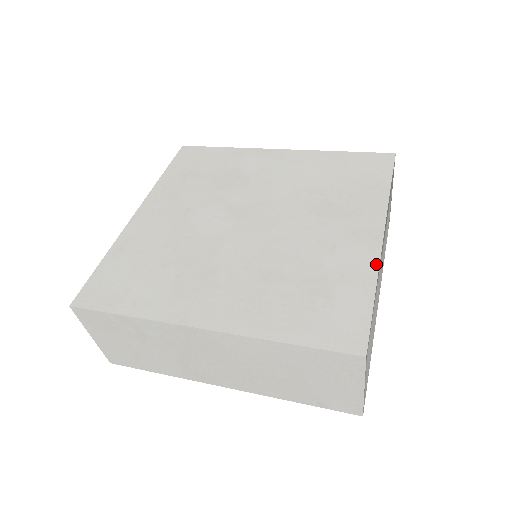
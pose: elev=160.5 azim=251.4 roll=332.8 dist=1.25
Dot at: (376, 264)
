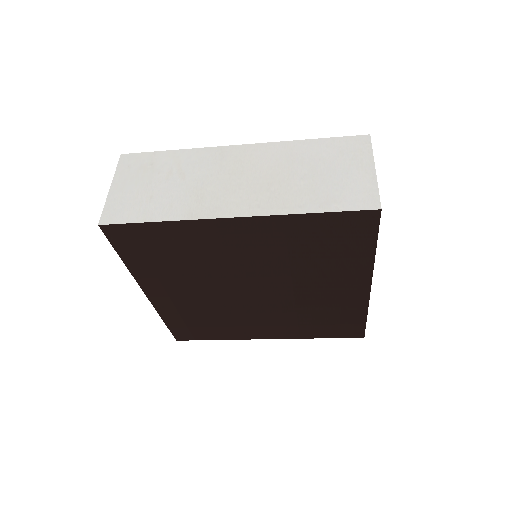
Dot at: occluded
